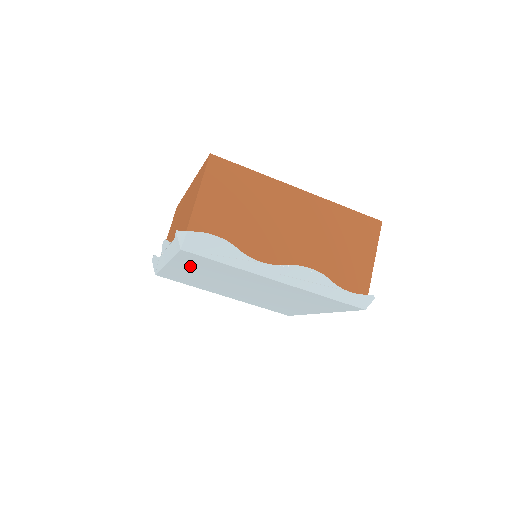
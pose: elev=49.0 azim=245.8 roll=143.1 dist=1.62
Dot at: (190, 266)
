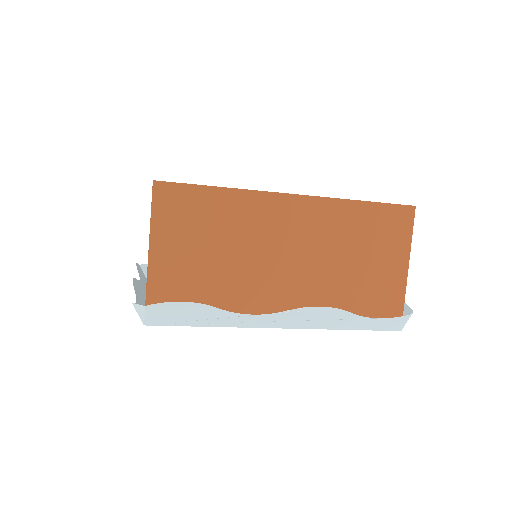
Dot at: occluded
